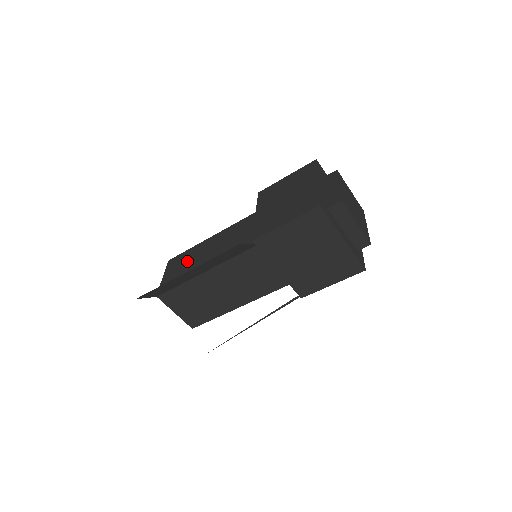
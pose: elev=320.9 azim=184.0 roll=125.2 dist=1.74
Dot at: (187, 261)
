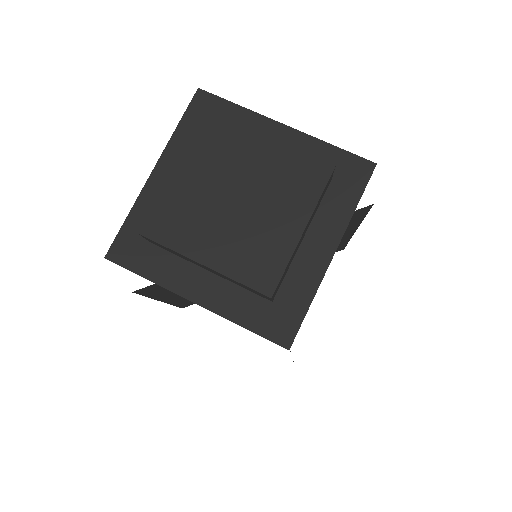
Dot at: occluded
